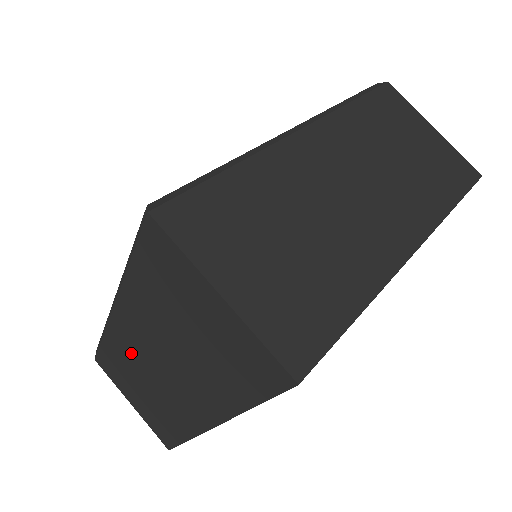
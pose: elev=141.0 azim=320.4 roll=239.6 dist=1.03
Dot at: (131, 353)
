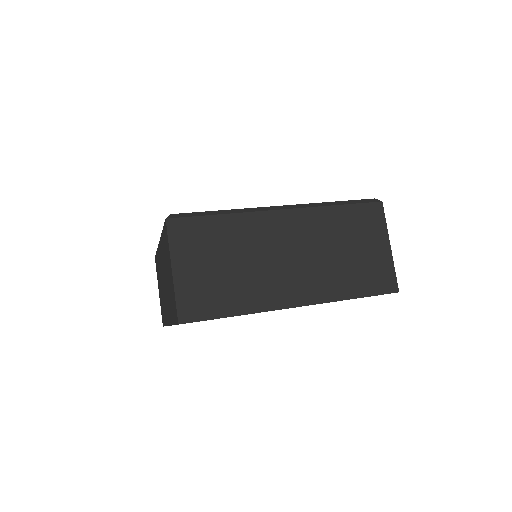
Dot at: (160, 267)
